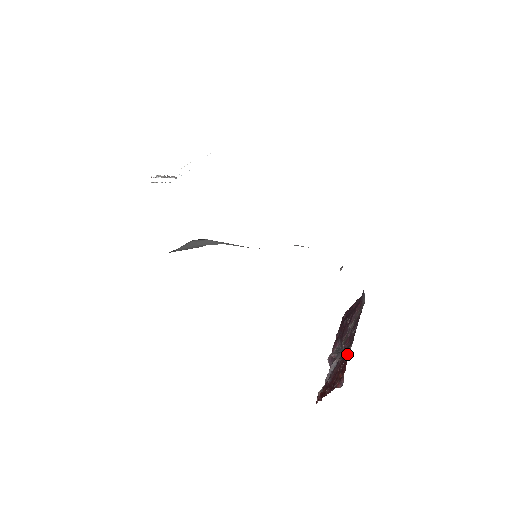
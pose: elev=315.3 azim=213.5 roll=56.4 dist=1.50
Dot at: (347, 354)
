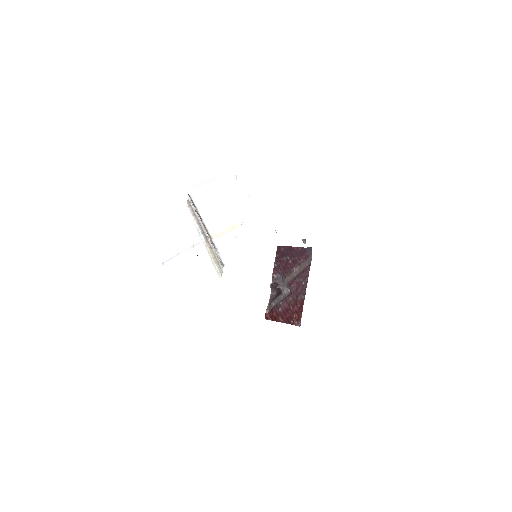
Dot at: (300, 301)
